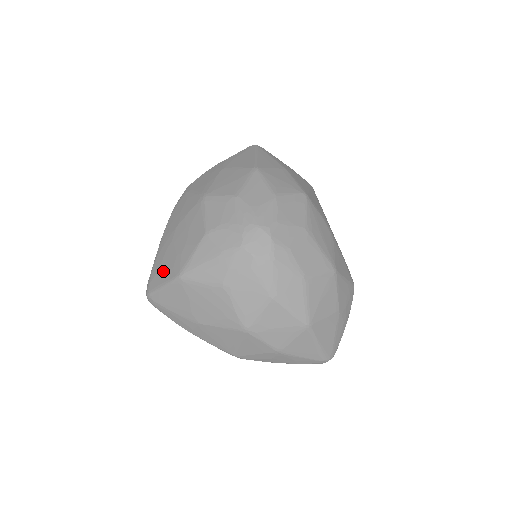
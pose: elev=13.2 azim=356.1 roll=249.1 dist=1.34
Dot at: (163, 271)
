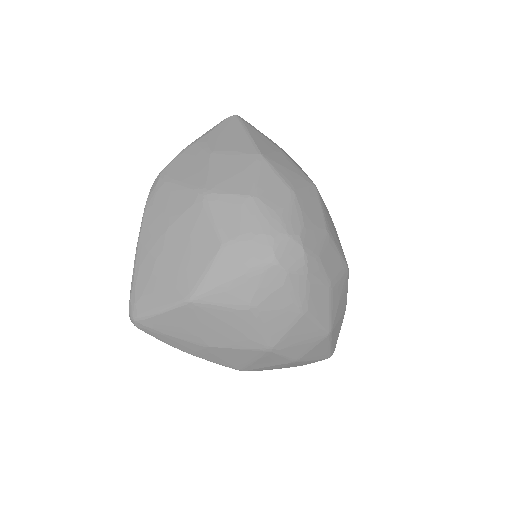
Dot at: (158, 290)
